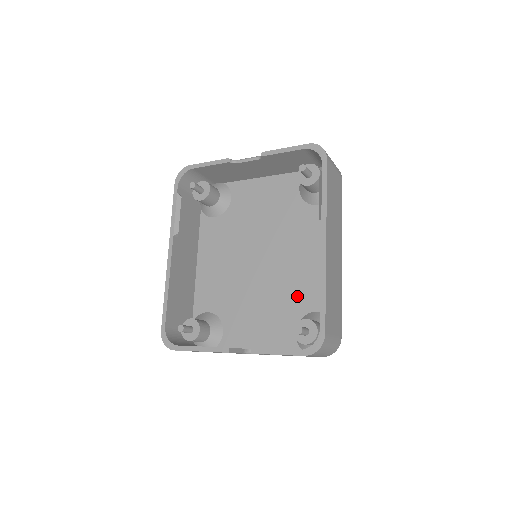
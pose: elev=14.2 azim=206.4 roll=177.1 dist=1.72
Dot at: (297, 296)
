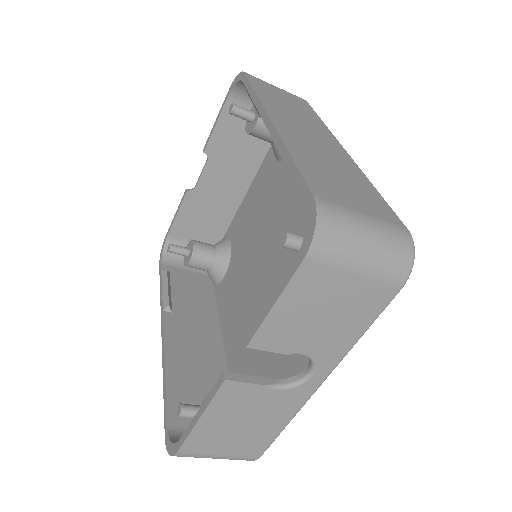
Dot at: occluded
